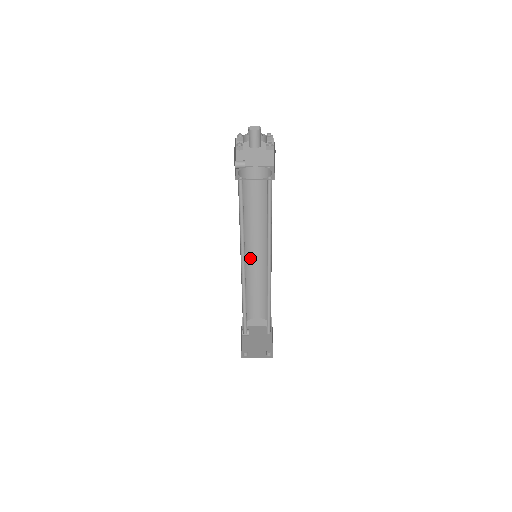
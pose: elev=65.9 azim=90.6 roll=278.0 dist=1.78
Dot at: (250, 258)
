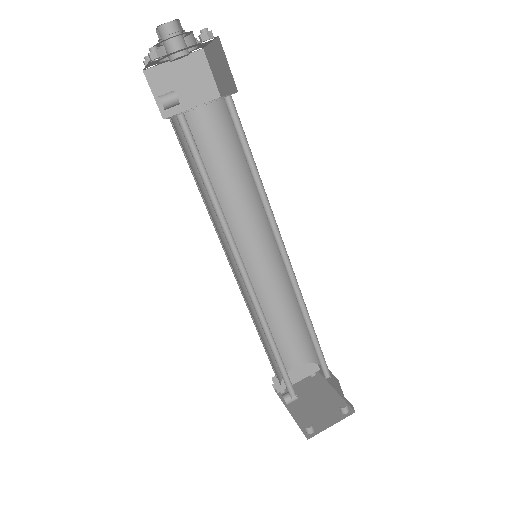
Dot at: (246, 270)
